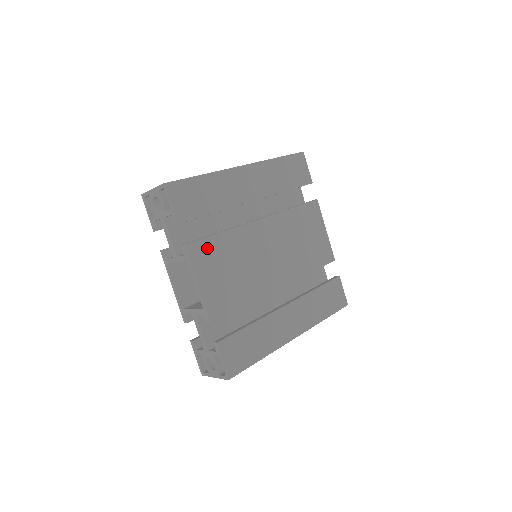
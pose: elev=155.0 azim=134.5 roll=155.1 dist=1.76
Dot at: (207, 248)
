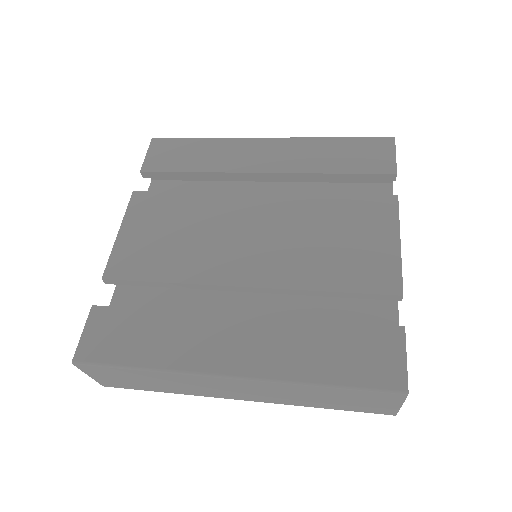
Dot at: (158, 202)
